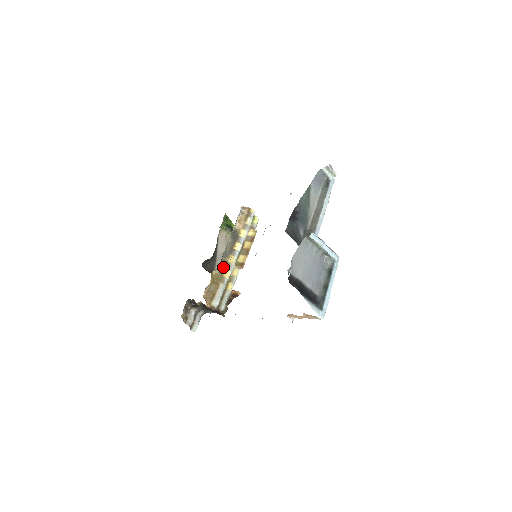
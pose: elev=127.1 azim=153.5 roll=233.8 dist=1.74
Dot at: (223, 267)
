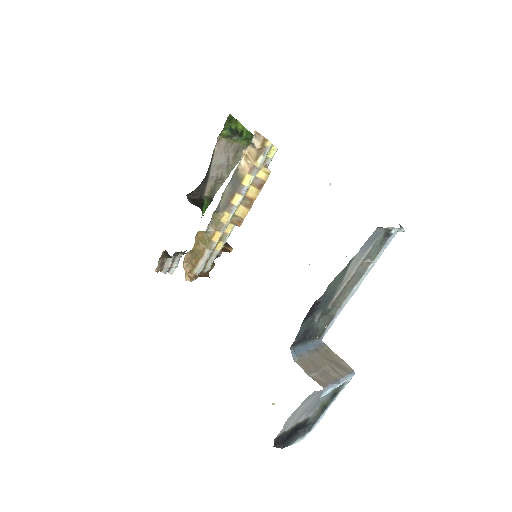
Dot at: (213, 227)
